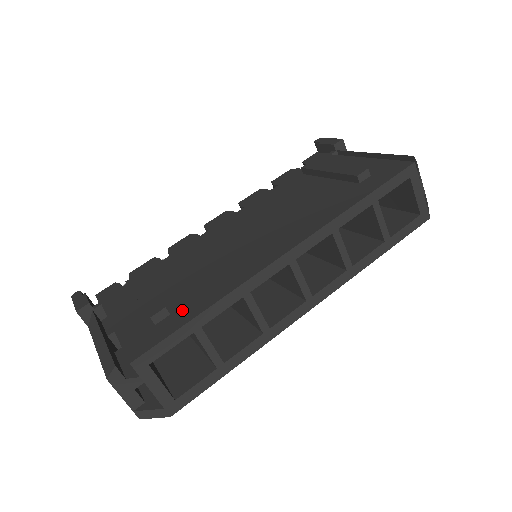
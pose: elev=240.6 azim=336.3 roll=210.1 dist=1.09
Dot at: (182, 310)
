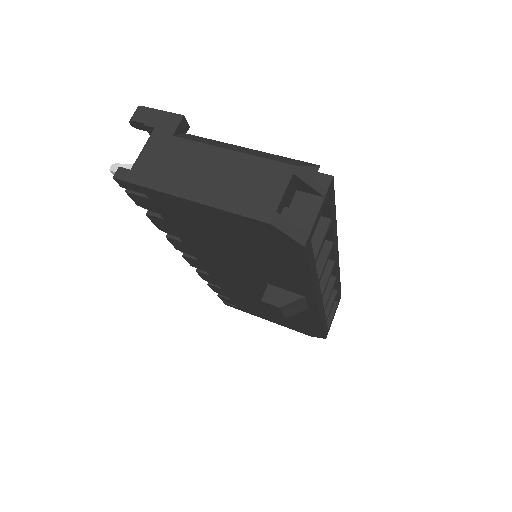
Dot at: occluded
